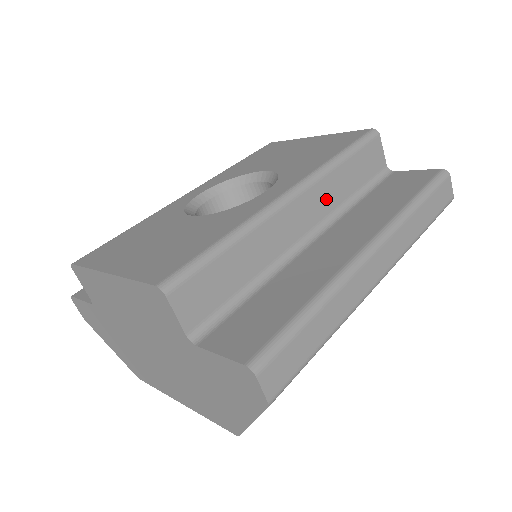
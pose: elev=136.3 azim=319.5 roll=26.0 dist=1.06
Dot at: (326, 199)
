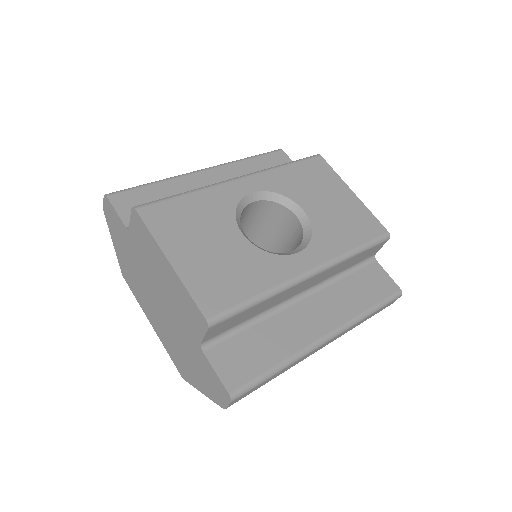
Dot at: (327, 275)
